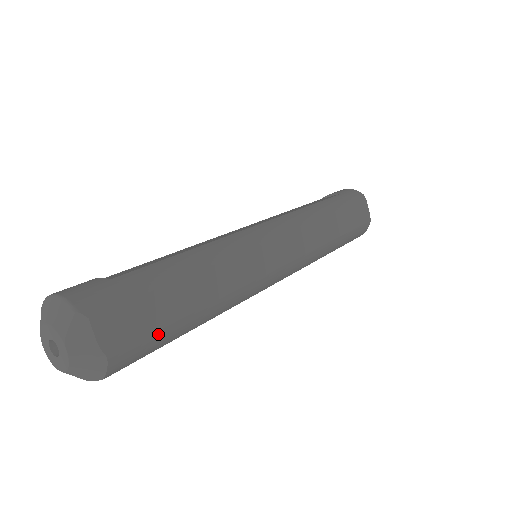
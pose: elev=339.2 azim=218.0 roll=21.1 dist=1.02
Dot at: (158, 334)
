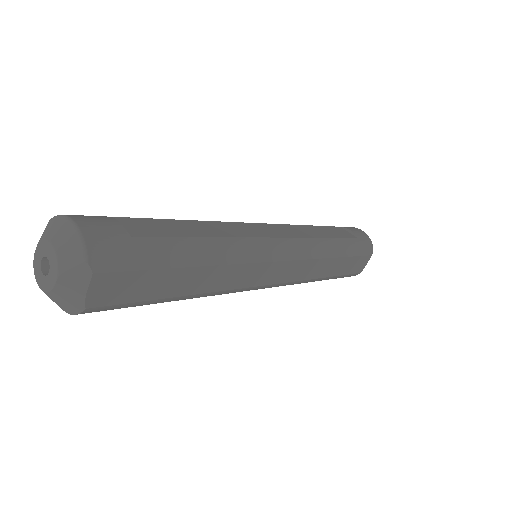
Dot at: (137, 303)
